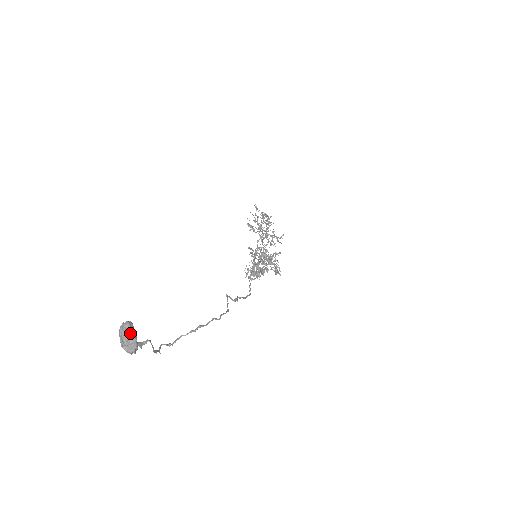
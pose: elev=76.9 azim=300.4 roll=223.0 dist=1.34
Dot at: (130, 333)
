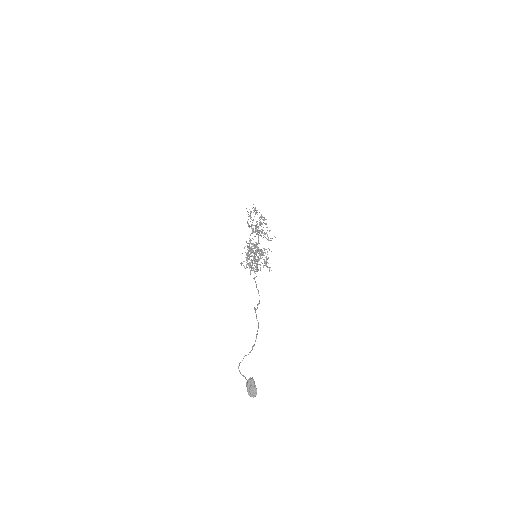
Dot at: (253, 386)
